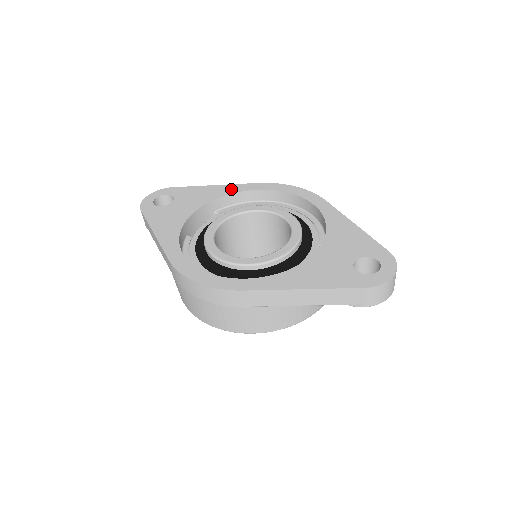
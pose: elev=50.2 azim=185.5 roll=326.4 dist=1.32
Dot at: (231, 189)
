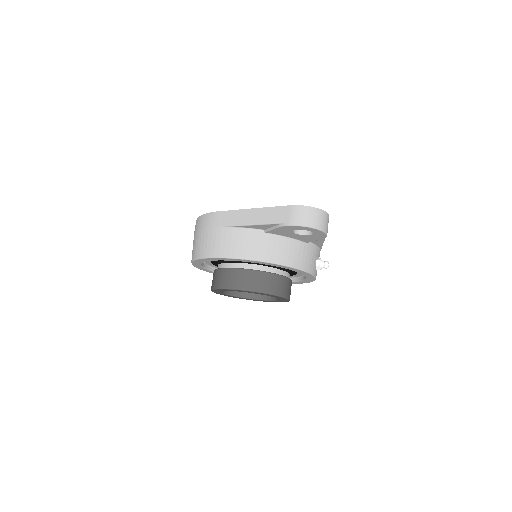
Dot at: occluded
